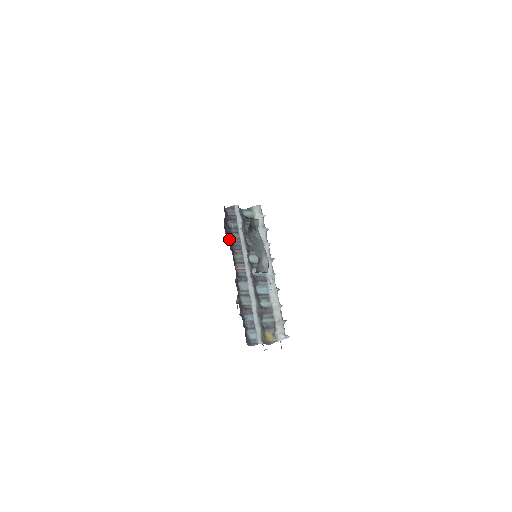
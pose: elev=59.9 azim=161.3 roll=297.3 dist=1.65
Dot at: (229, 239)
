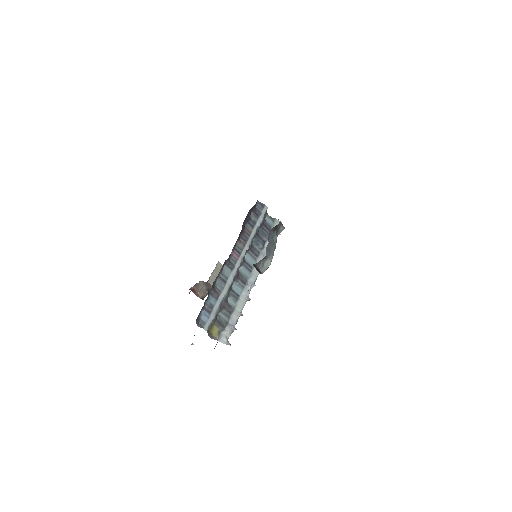
Dot at: (244, 225)
